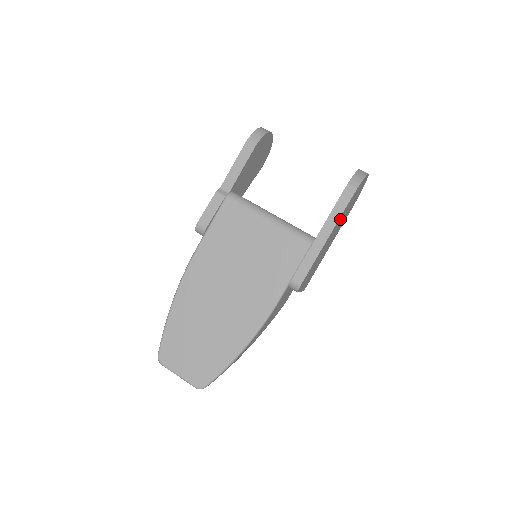
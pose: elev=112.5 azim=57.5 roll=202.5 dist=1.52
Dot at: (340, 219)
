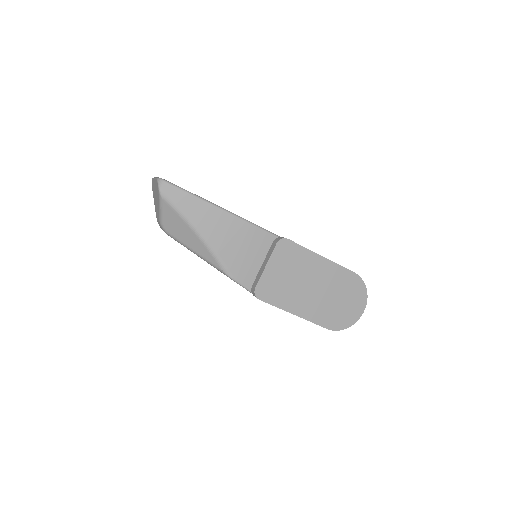
Dot at: (335, 276)
